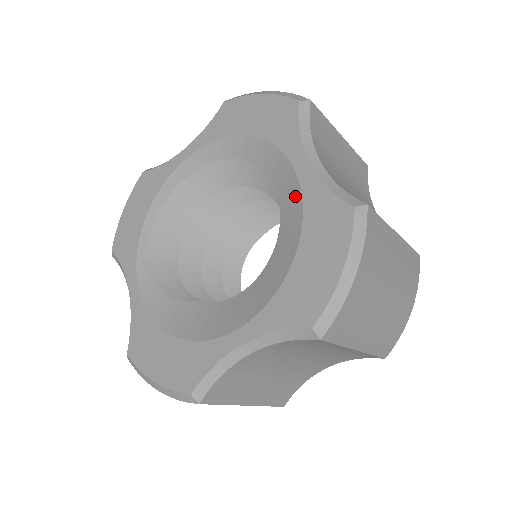
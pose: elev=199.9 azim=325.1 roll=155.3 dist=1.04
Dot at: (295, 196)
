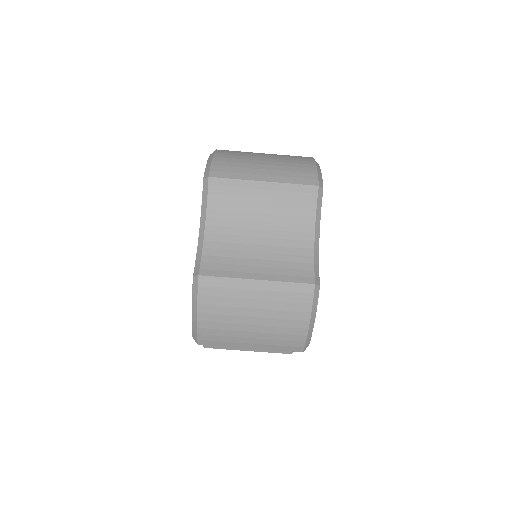
Dot at: occluded
